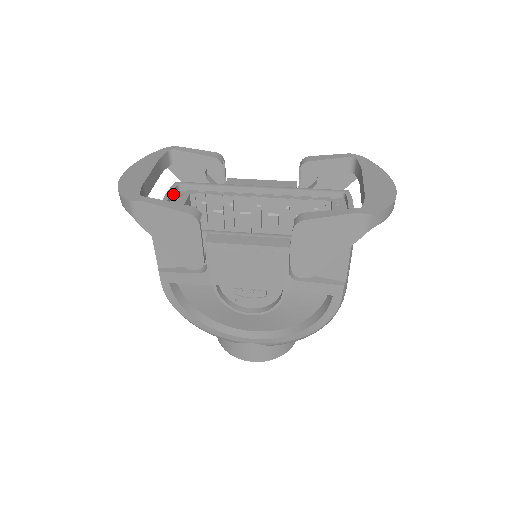
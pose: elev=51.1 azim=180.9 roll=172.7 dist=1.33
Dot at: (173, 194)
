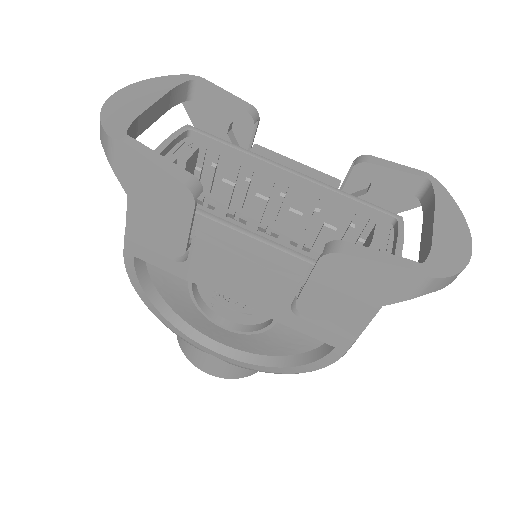
Dot at: (178, 140)
